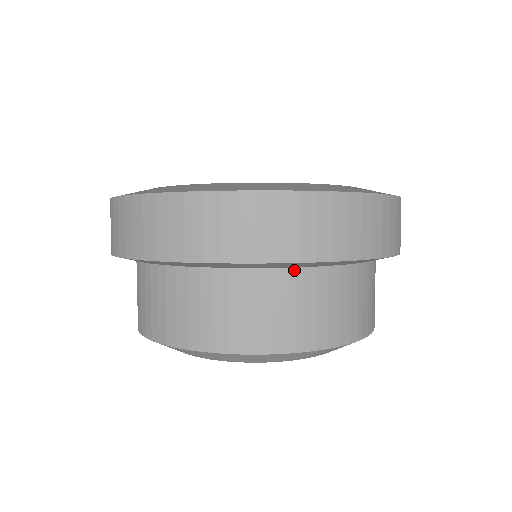
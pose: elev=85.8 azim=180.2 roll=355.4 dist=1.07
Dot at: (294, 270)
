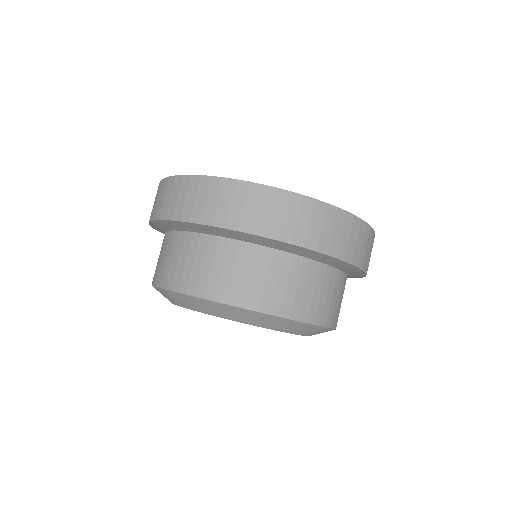
Dot at: (213, 237)
